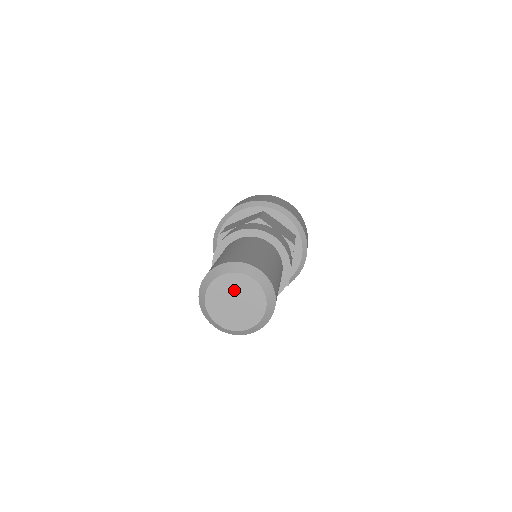
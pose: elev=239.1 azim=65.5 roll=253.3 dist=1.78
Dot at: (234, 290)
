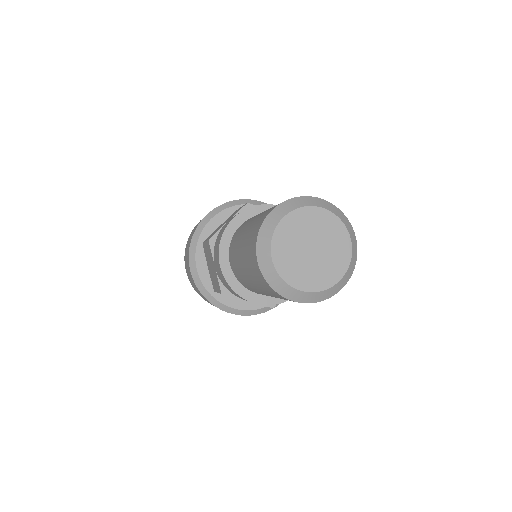
Dot at: (322, 234)
